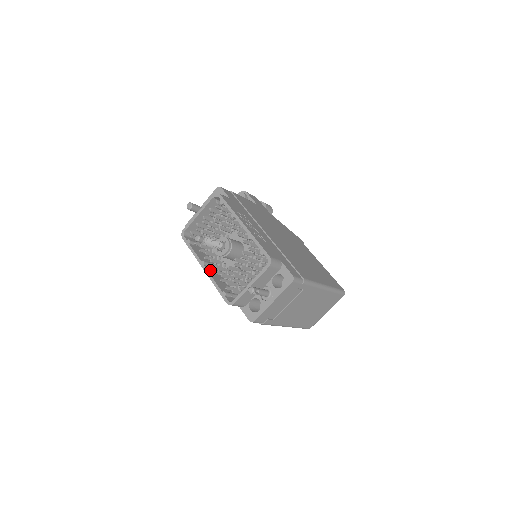
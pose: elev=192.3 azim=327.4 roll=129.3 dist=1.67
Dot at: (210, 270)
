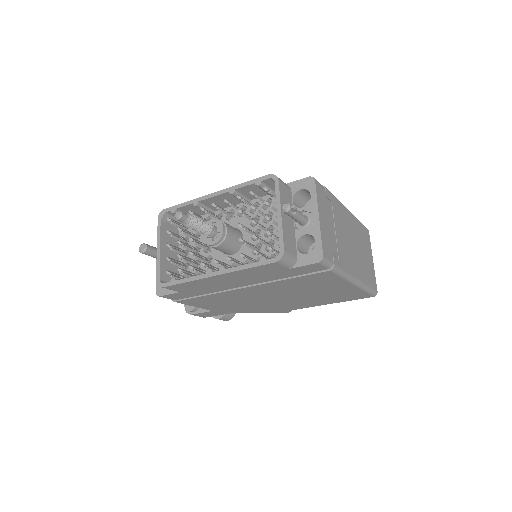
Dot at: (224, 267)
